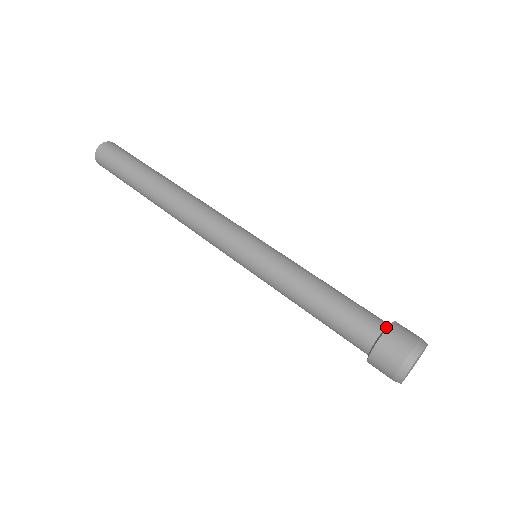
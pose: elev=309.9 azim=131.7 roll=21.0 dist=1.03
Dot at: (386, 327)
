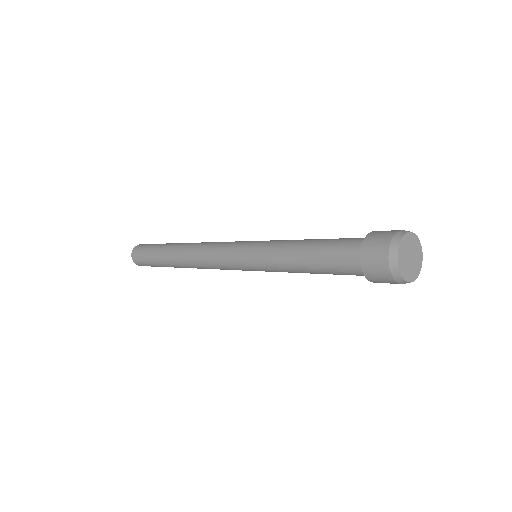
Dot at: (365, 240)
